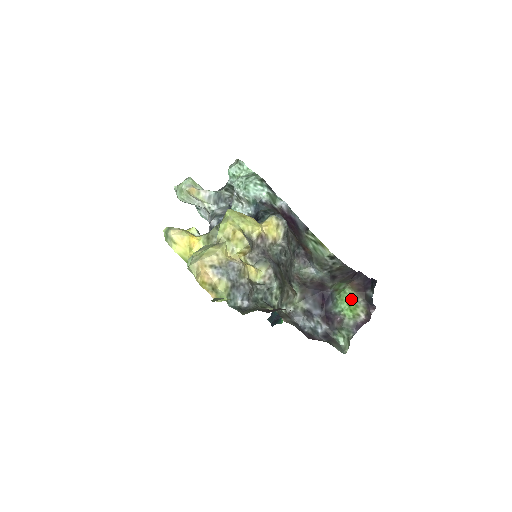
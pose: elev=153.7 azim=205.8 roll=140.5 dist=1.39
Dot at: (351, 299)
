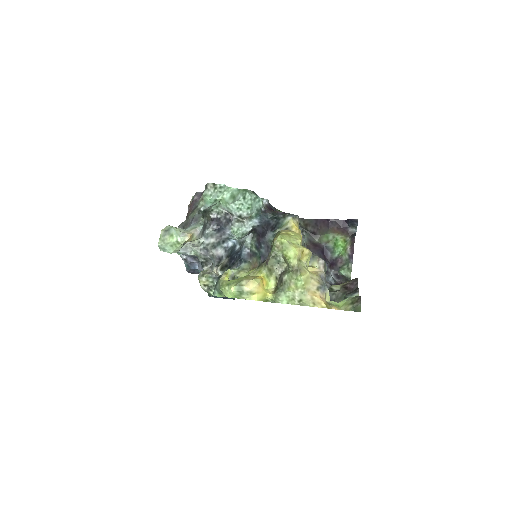
Dot at: (343, 242)
